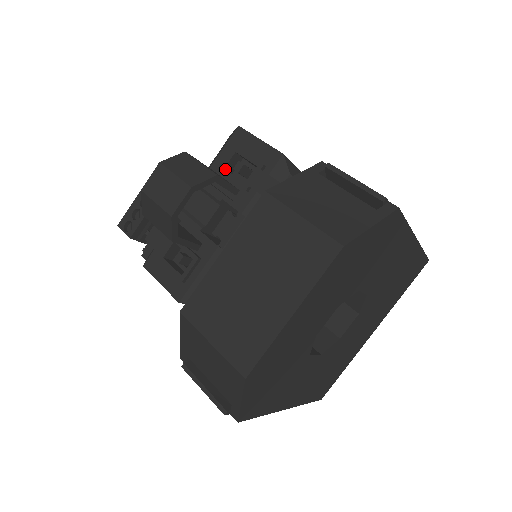
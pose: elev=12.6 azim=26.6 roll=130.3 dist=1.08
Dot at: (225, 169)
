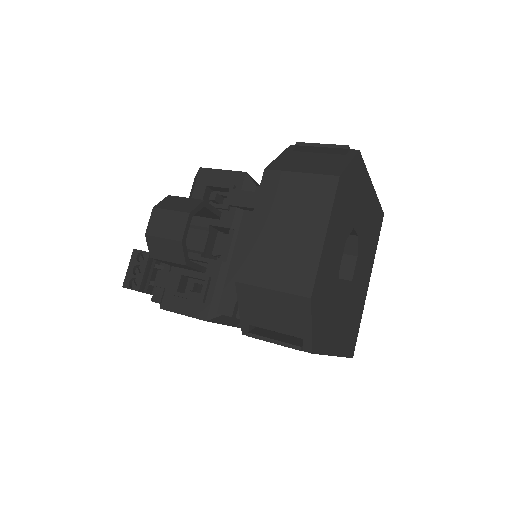
Dot at: occluded
